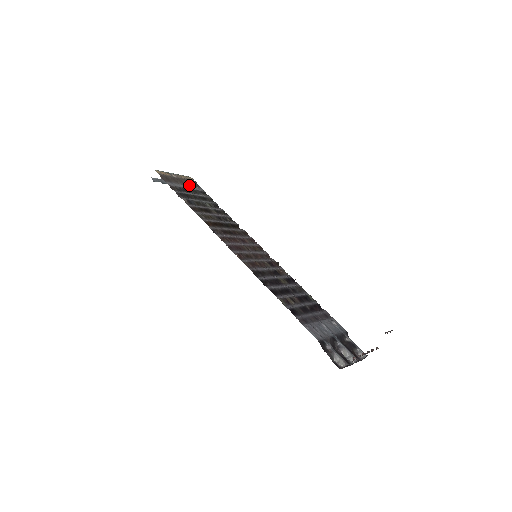
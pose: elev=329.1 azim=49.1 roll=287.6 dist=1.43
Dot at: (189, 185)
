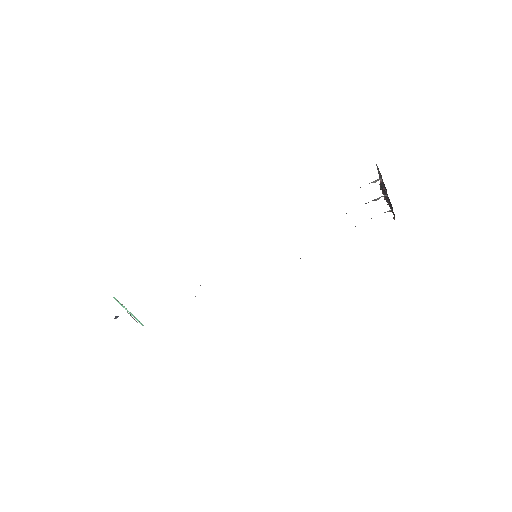
Dot at: occluded
